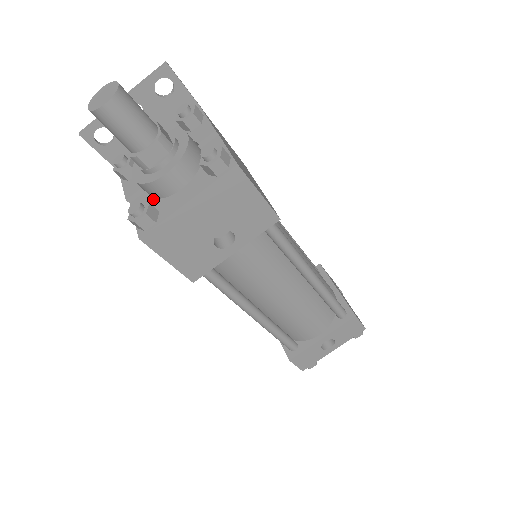
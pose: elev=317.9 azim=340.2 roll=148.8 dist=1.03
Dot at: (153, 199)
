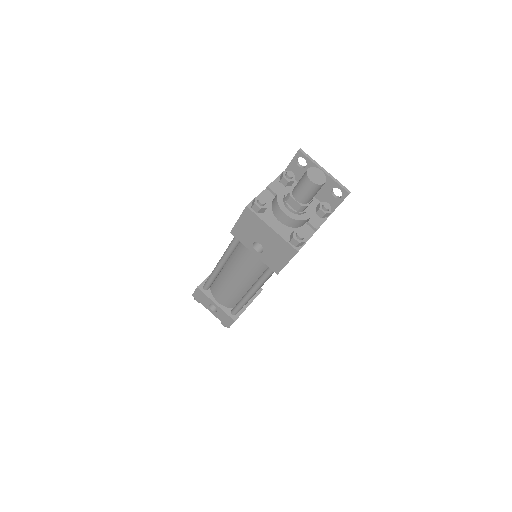
Dot at: (271, 204)
